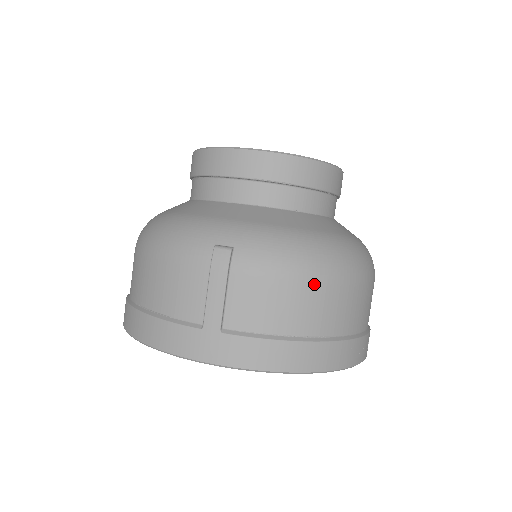
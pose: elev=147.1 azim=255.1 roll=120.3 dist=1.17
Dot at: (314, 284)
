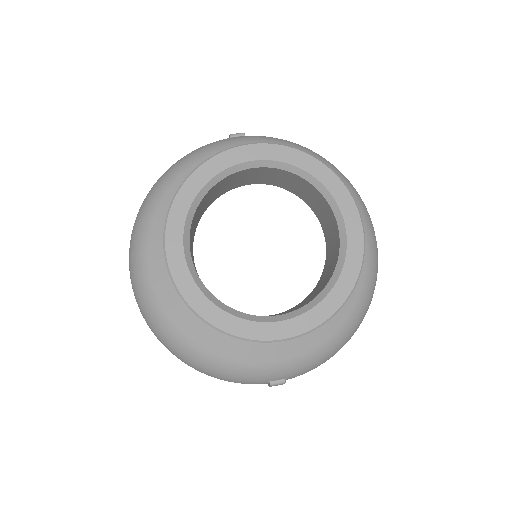
Dot at: occluded
